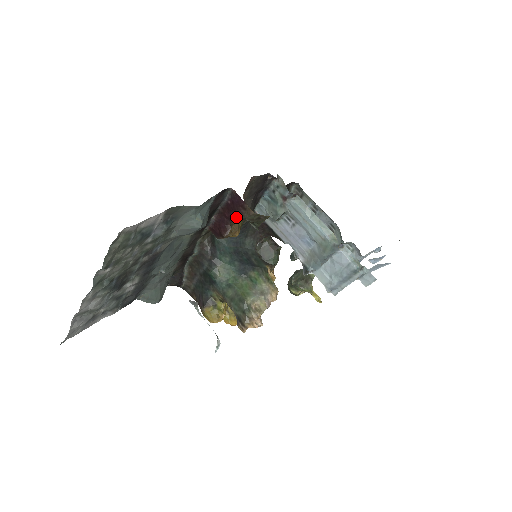
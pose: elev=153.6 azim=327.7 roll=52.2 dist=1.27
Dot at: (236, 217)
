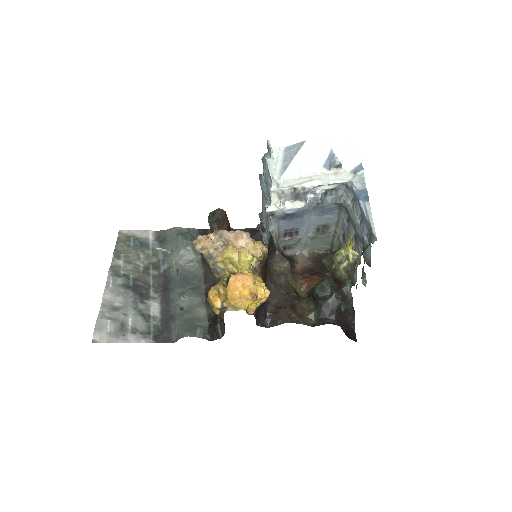
Dot at: occluded
